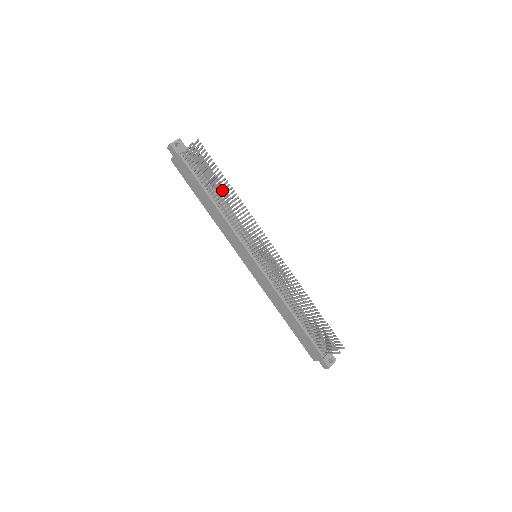
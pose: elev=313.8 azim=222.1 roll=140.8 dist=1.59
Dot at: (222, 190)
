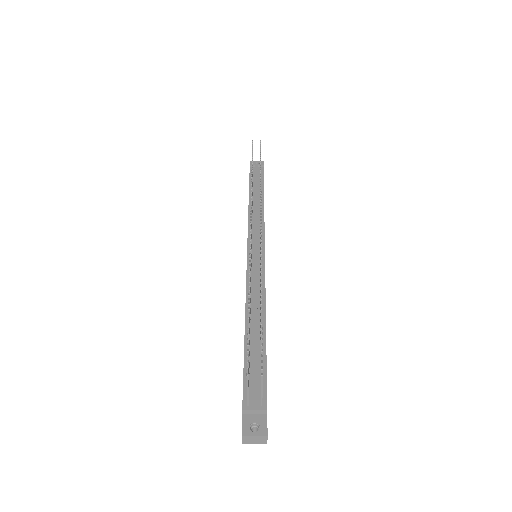
Dot at: occluded
